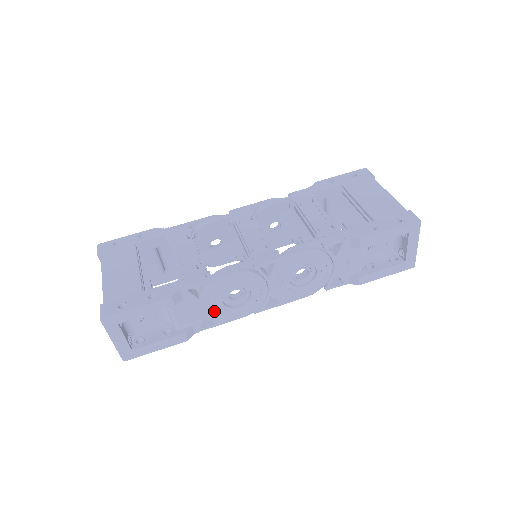
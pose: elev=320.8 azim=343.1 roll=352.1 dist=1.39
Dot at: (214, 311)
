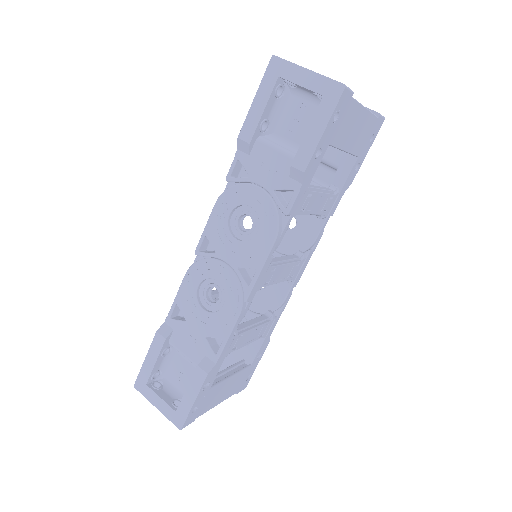
Dot at: (207, 326)
